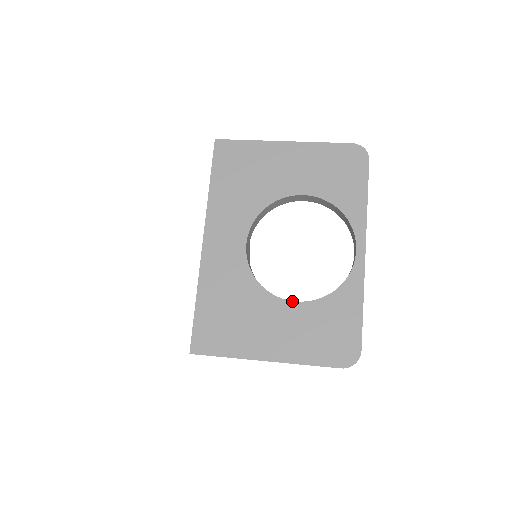
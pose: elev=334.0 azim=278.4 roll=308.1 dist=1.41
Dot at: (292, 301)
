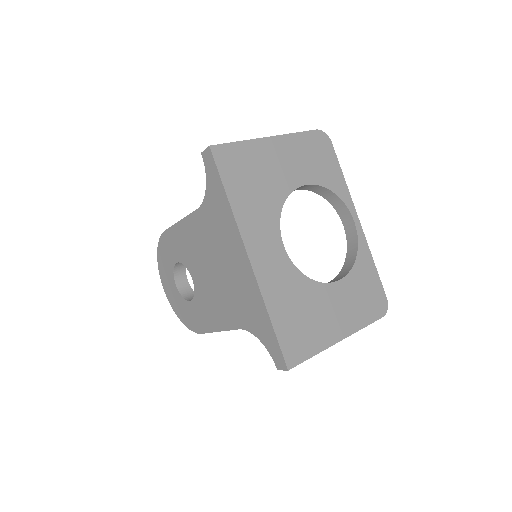
Dot at: (336, 282)
